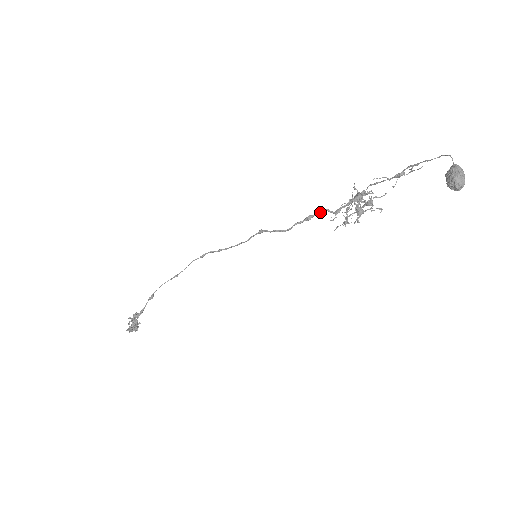
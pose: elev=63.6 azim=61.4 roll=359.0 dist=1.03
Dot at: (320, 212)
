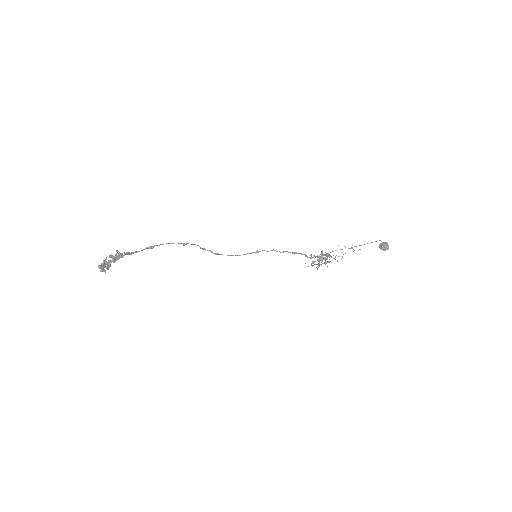
Dot at: (301, 254)
